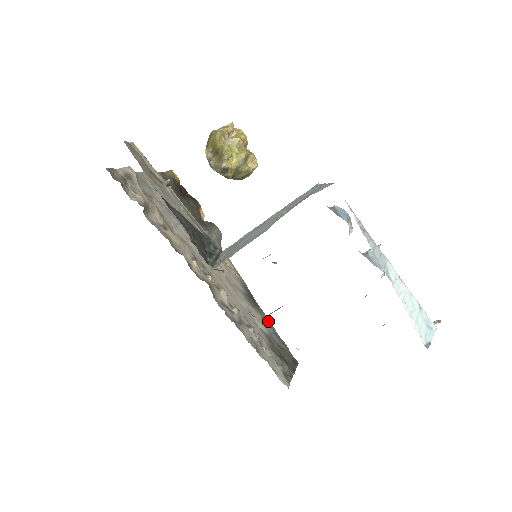
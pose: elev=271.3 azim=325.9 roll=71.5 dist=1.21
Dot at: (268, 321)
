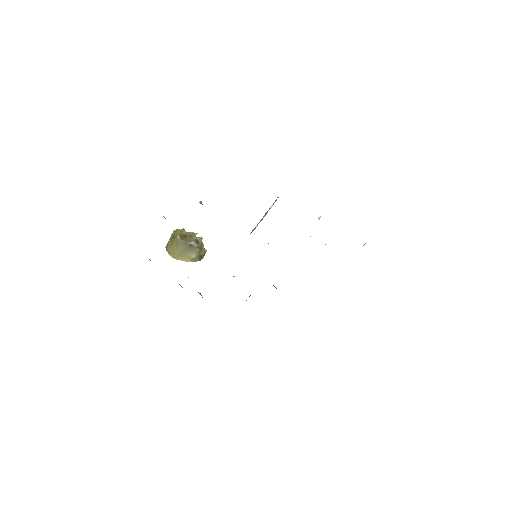
Dot at: occluded
